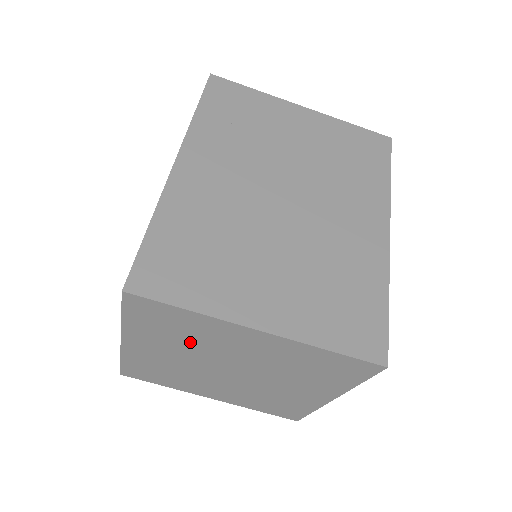
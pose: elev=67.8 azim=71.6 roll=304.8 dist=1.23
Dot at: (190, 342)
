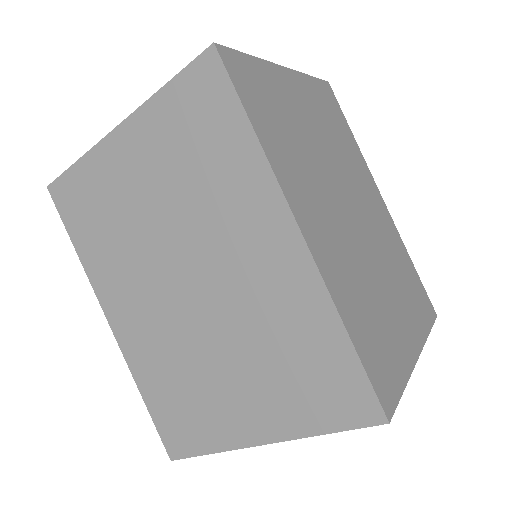
Dot at: occluded
